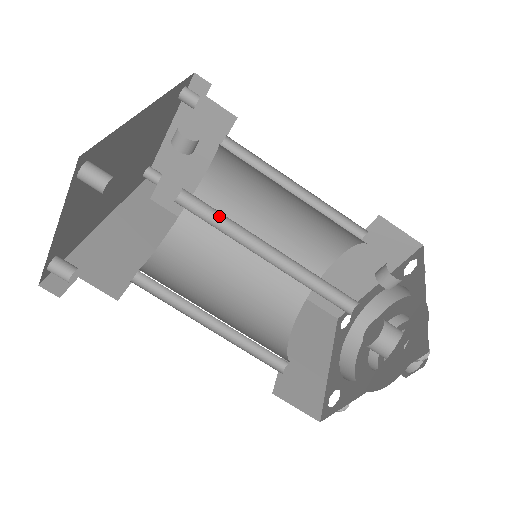
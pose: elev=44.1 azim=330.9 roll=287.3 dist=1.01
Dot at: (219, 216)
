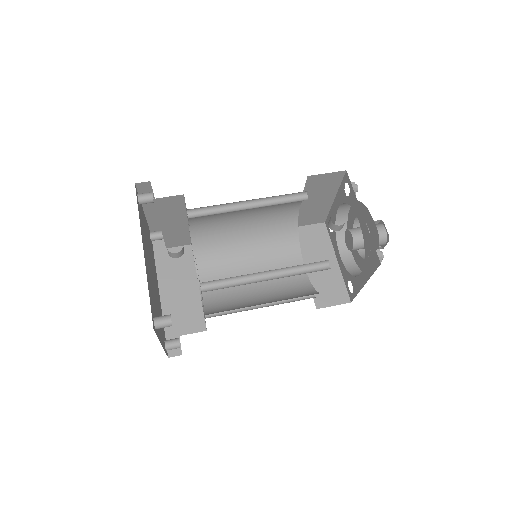
Dot at: (227, 278)
